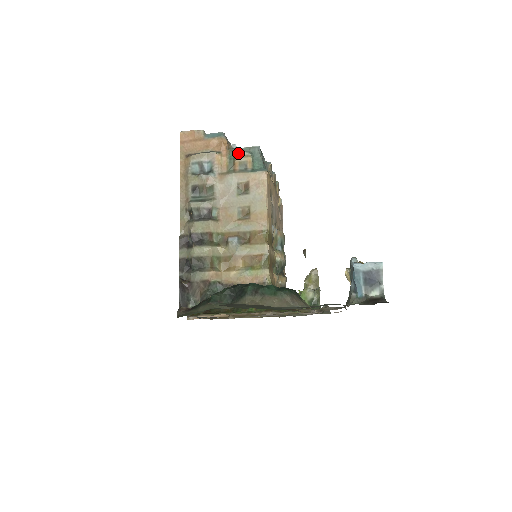
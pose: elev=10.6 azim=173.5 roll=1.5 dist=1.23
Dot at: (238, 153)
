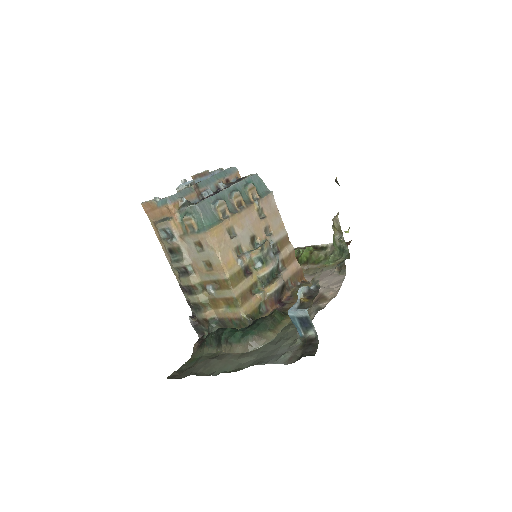
Dot at: (183, 216)
